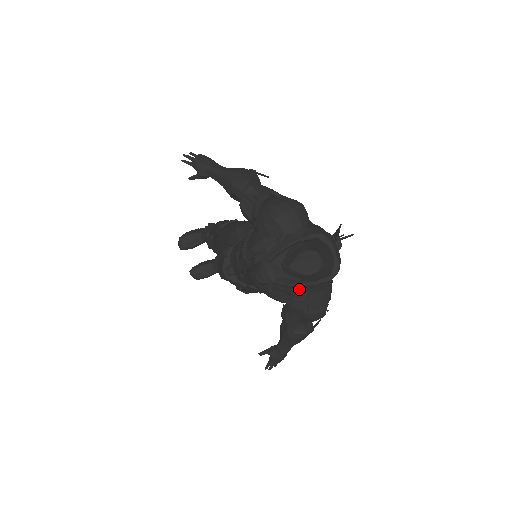
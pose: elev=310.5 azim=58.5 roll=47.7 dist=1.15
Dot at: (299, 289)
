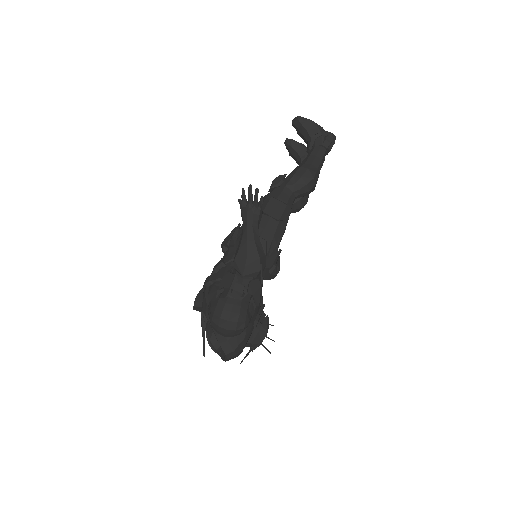
Dot at: occluded
